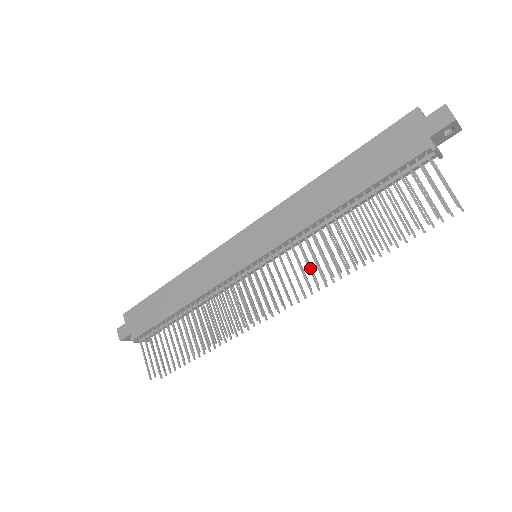
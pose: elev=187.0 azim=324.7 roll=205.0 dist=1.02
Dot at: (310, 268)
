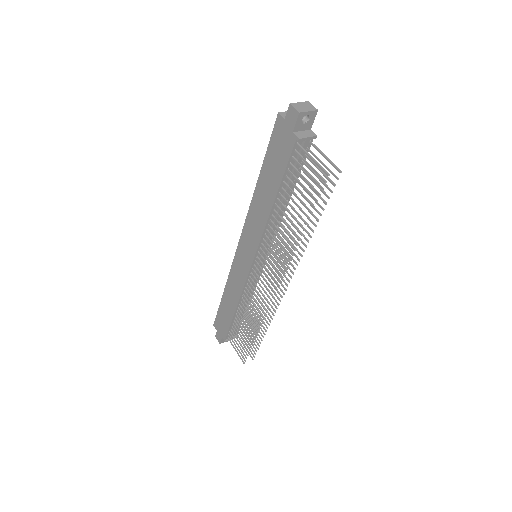
Dot at: (280, 254)
